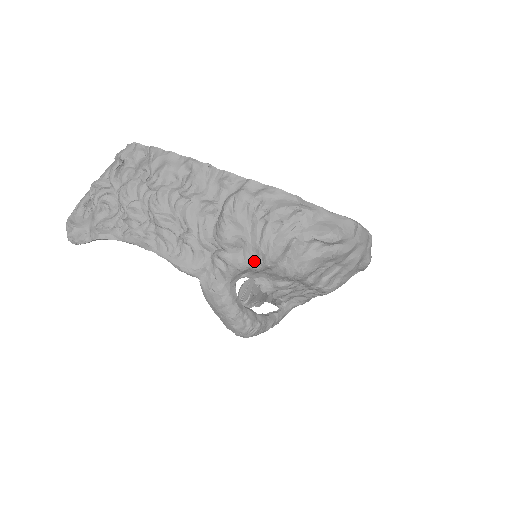
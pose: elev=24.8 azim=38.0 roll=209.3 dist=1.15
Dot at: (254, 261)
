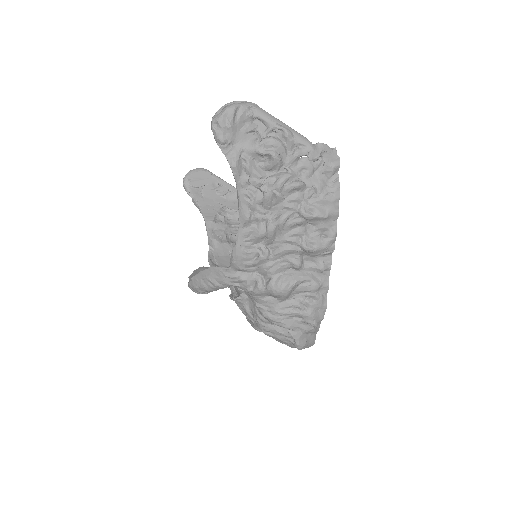
Dot at: (263, 305)
